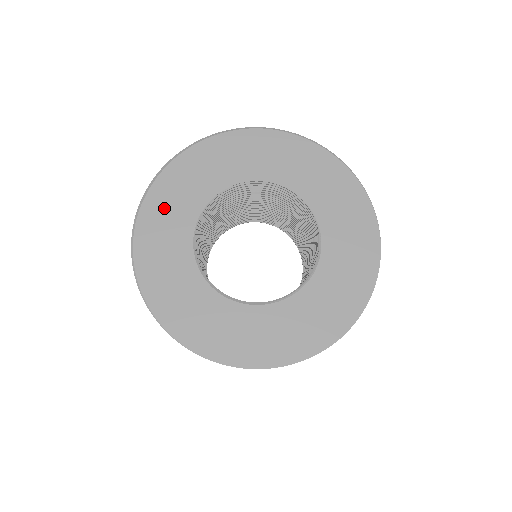
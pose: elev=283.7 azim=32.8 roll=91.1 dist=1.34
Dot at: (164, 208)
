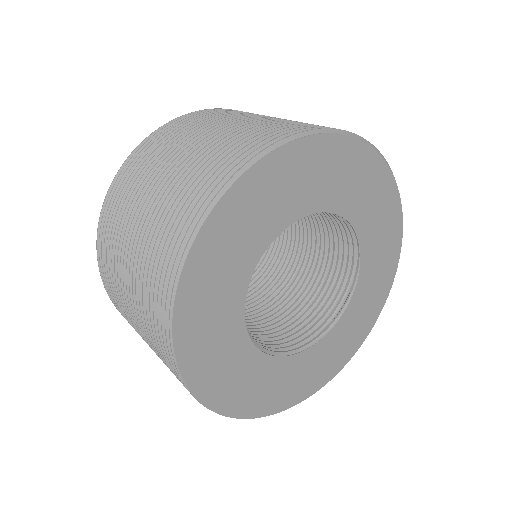
Dot at: (236, 225)
